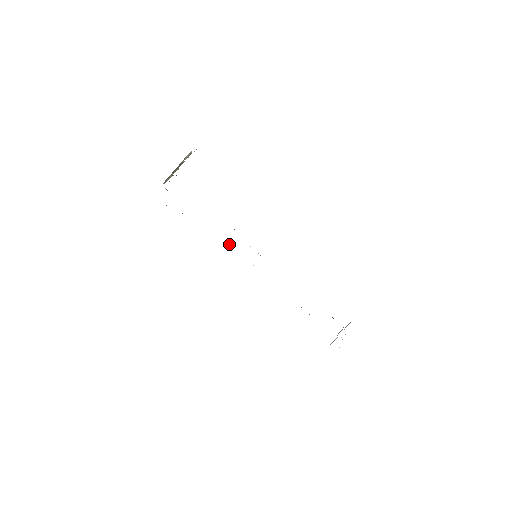
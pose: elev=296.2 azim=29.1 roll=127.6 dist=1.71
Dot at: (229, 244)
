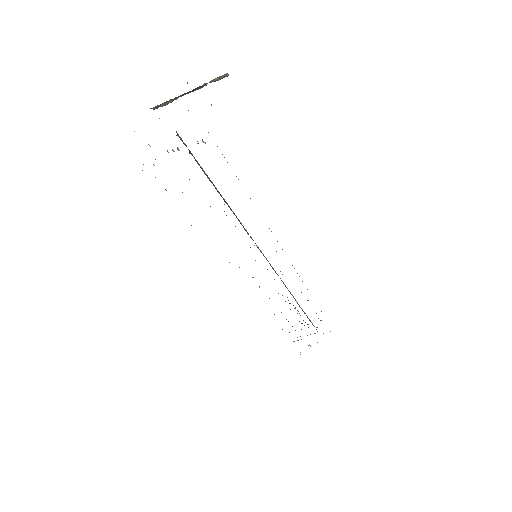
Dot at: occluded
